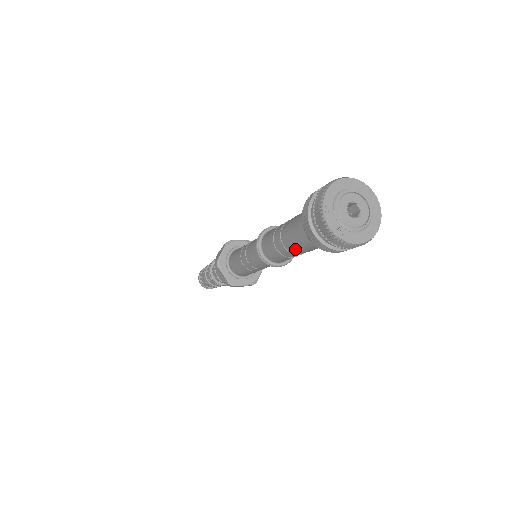
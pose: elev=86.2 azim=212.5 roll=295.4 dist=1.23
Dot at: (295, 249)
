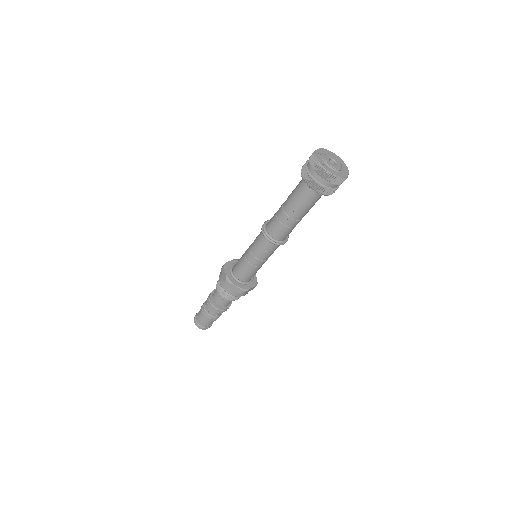
Dot at: (290, 207)
